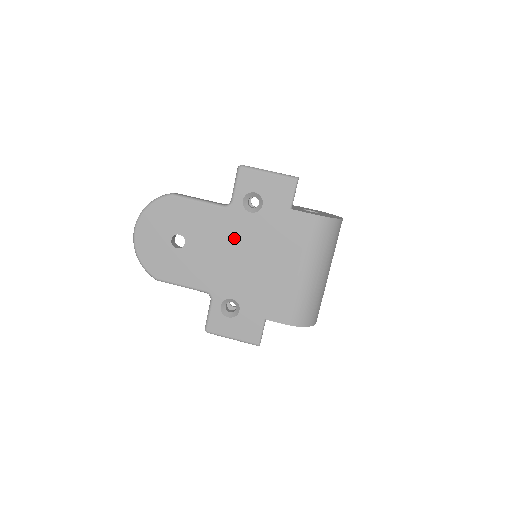
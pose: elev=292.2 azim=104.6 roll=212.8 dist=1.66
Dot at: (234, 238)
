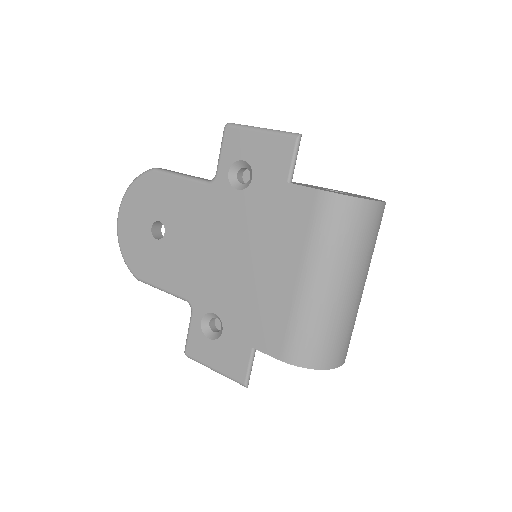
Dot at: (217, 226)
